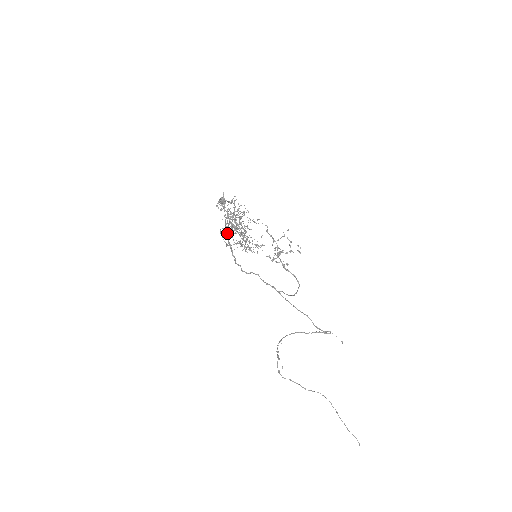
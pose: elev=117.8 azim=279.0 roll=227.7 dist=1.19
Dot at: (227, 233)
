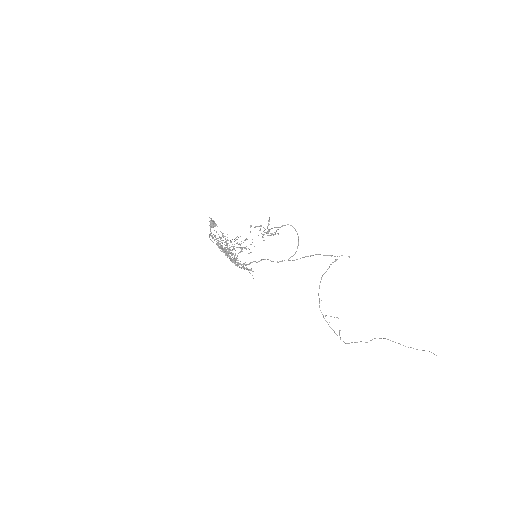
Dot at: (227, 256)
